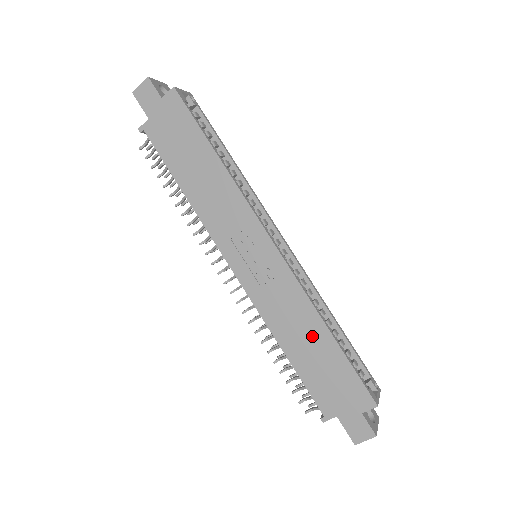
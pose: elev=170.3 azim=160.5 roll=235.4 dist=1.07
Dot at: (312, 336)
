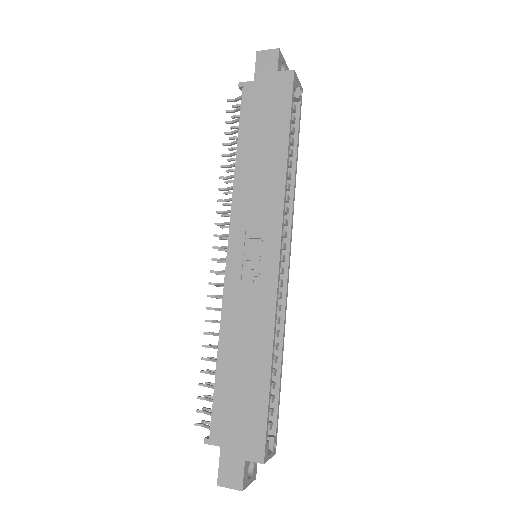
Dot at: (253, 358)
